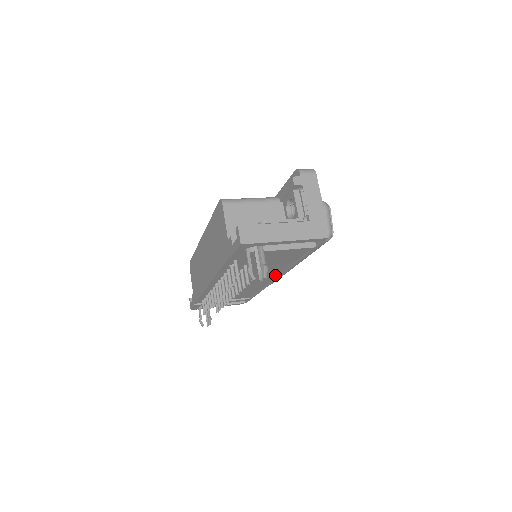
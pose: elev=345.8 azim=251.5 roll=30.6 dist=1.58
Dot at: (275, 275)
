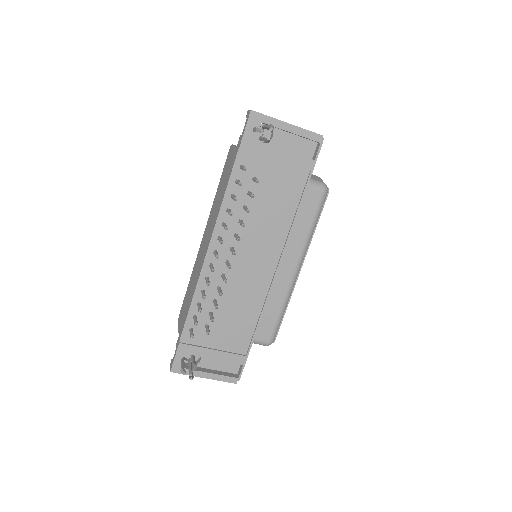
Dot at: (277, 256)
